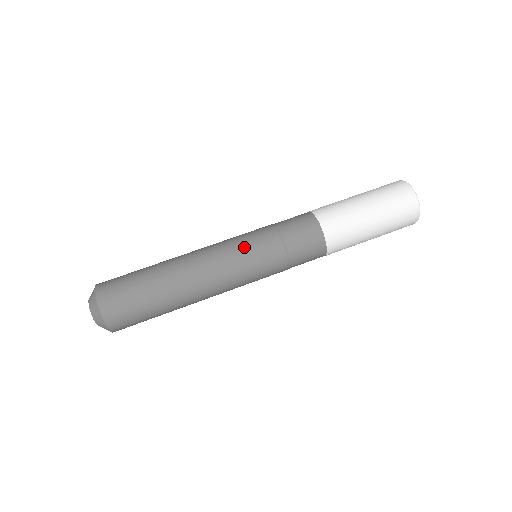
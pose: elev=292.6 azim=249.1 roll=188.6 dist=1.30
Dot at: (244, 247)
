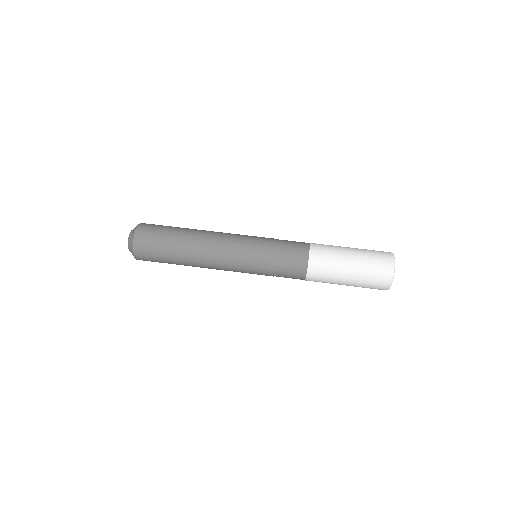
Dot at: (247, 244)
